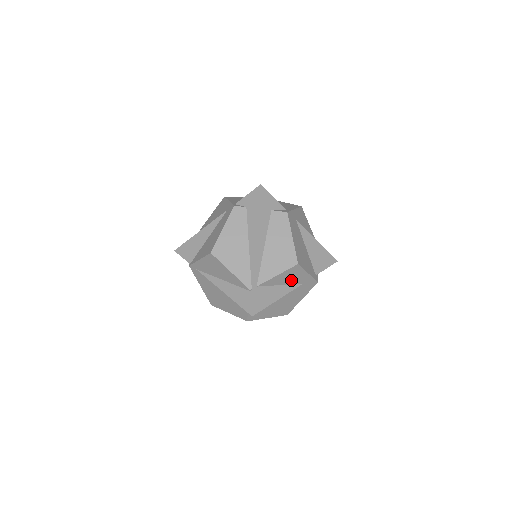
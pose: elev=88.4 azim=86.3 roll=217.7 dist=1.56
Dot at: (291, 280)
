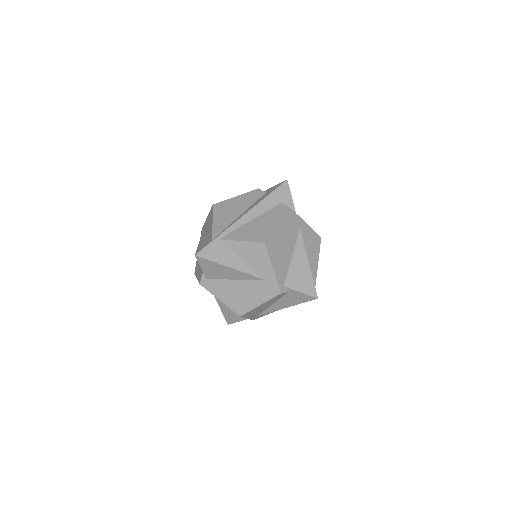
Dot at: (254, 262)
